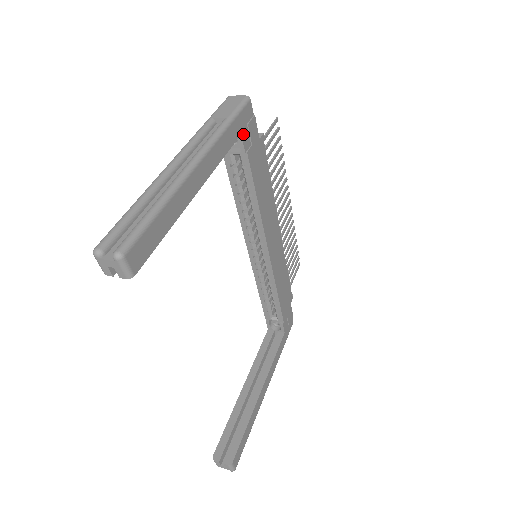
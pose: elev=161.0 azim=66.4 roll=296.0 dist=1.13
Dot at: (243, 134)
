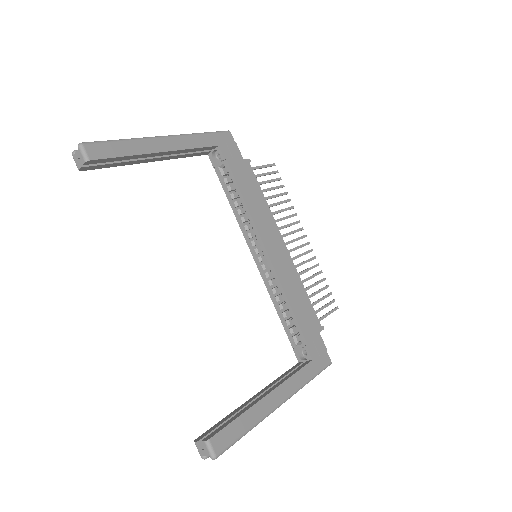
Dot at: (221, 147)
